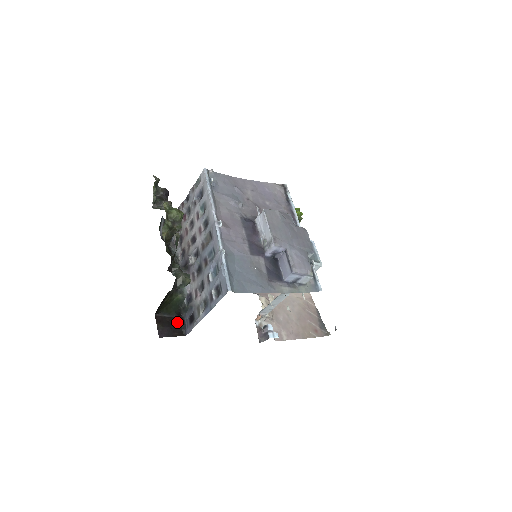
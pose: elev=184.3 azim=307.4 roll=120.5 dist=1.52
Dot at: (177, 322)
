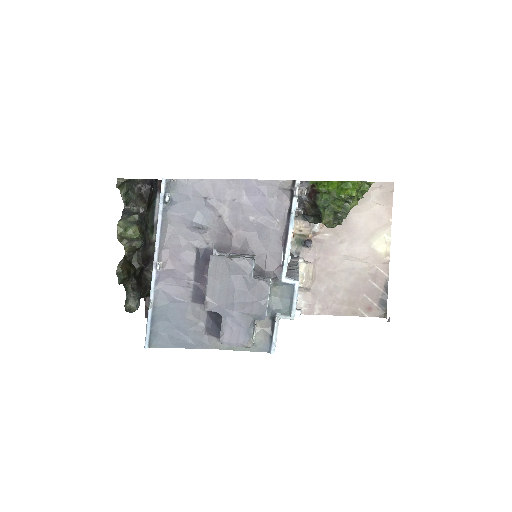
Dot at: occluded
